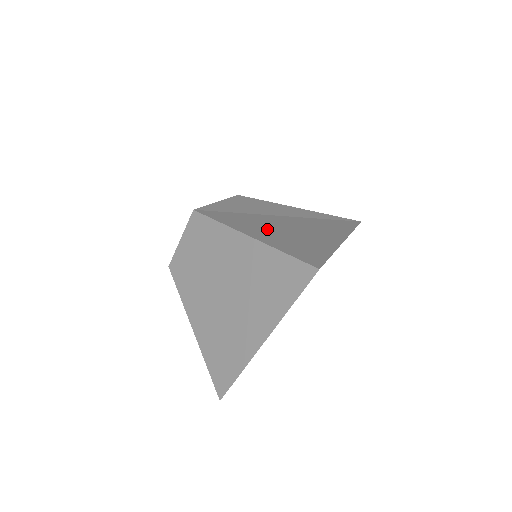
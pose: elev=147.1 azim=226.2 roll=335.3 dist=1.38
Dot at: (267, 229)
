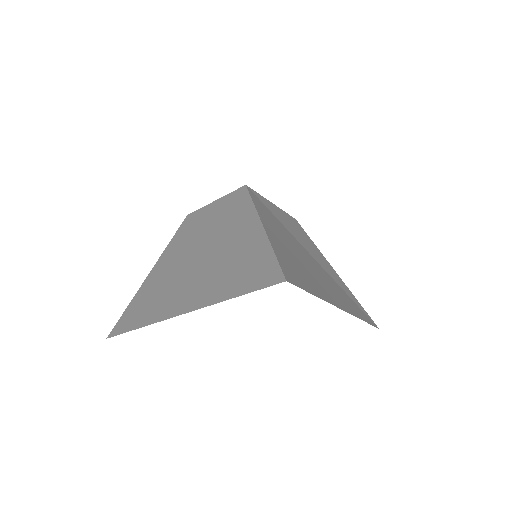
Dot at: (285, 241)
